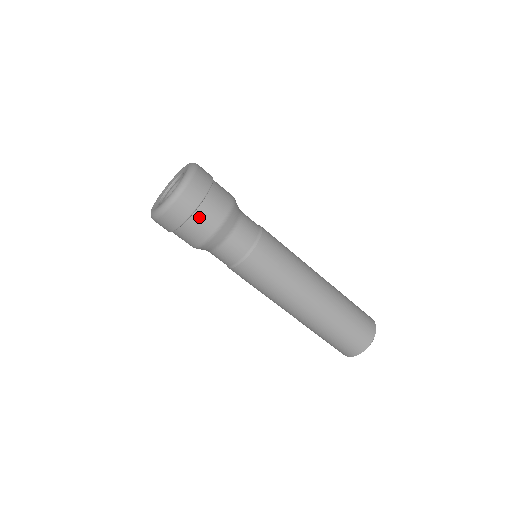
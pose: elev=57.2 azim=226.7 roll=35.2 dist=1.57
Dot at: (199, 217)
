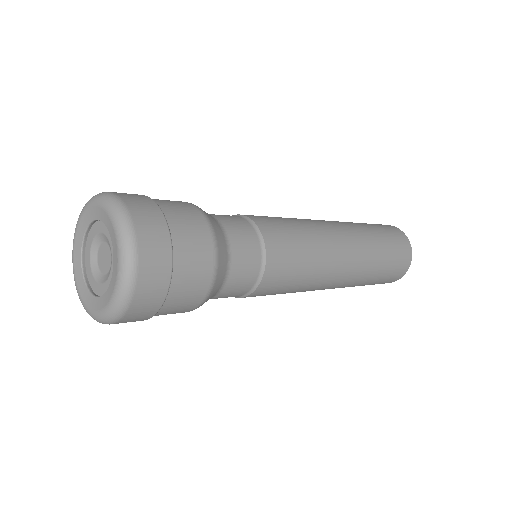
Dot at: occluded
